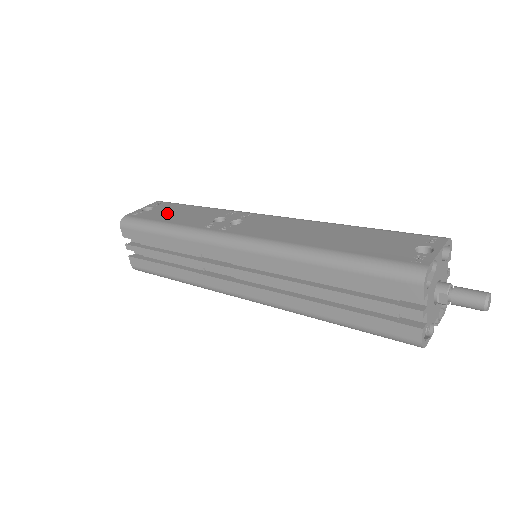
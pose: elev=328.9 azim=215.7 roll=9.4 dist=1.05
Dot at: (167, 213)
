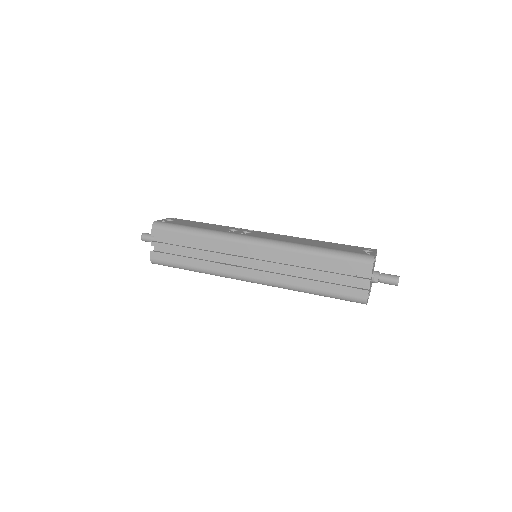
Dot at: (189, 223)
